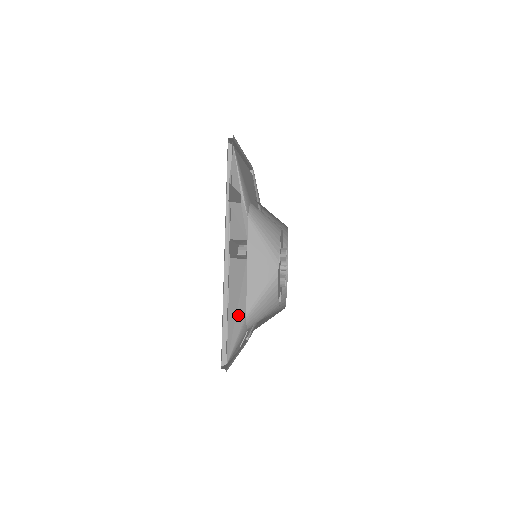
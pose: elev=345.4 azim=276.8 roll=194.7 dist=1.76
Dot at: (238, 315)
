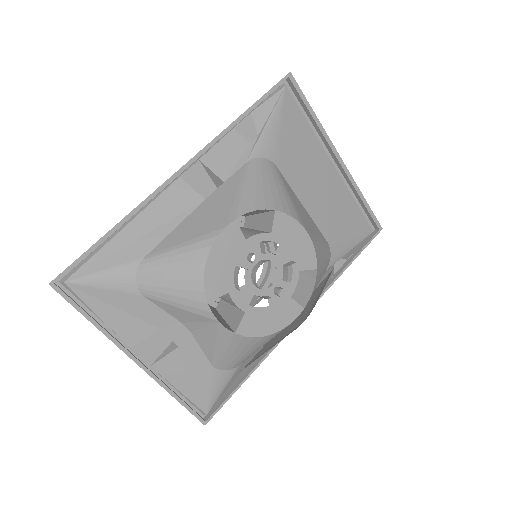
Dot at: (134, 246)
